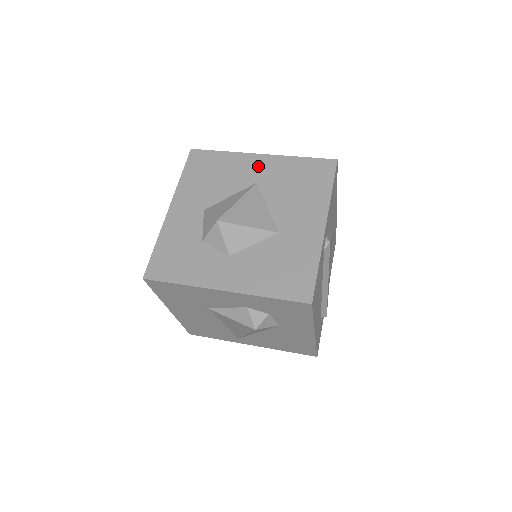
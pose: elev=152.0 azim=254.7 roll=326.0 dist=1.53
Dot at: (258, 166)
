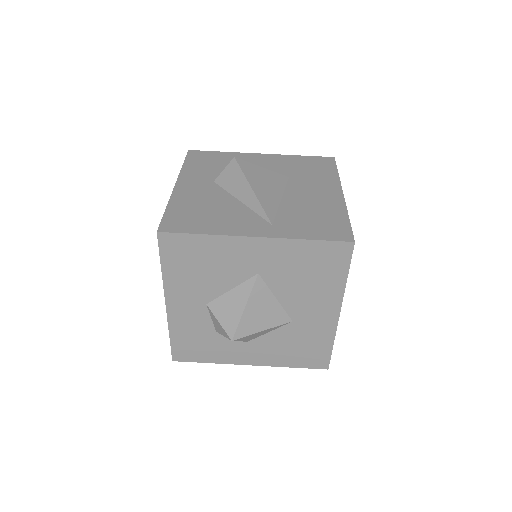
Dot at: (255, 254)
